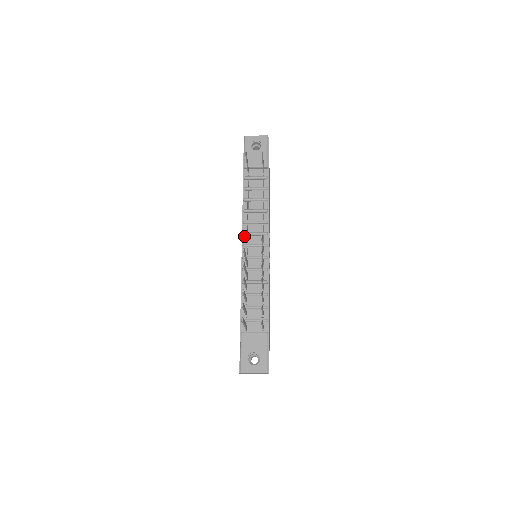
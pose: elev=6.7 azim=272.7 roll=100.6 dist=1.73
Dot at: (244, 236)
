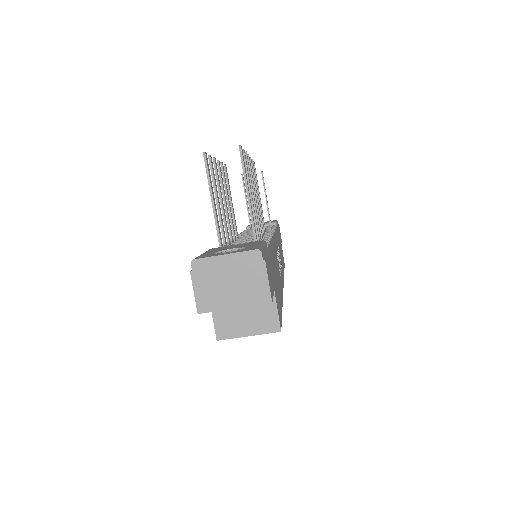
Dot at: occluded
